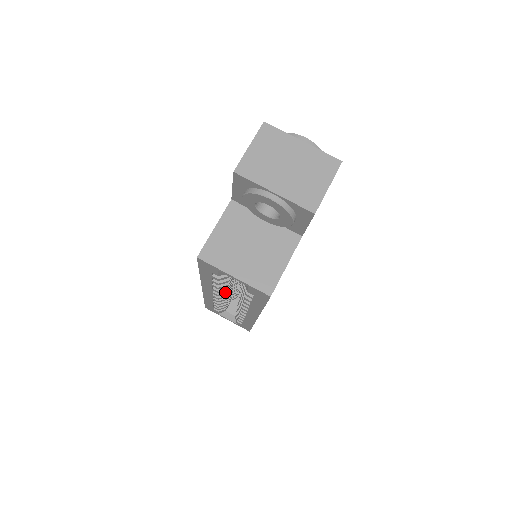
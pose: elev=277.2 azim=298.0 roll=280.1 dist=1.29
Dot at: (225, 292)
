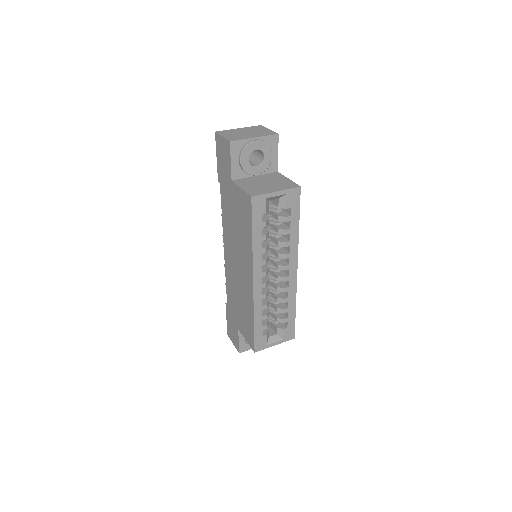
Dot at: (267, 268)
